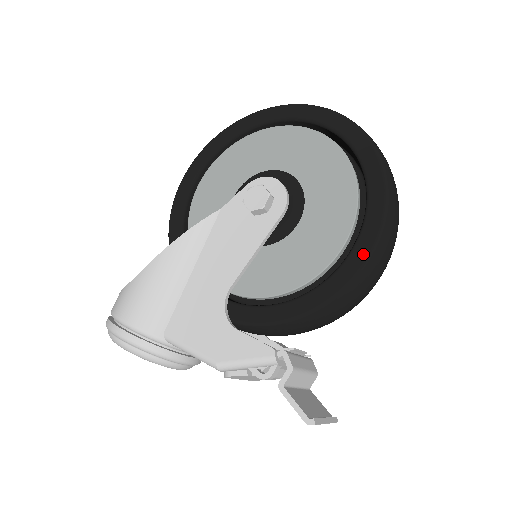
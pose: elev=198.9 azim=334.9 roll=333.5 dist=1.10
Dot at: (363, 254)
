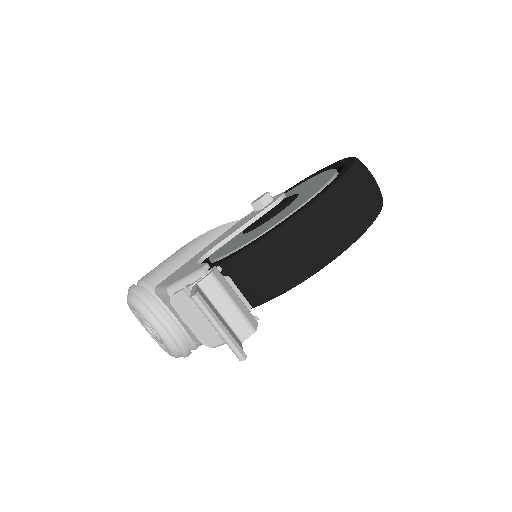
Dot at: (308, 204)
